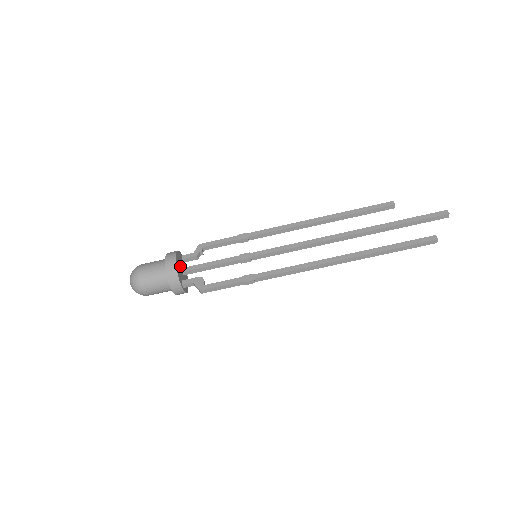
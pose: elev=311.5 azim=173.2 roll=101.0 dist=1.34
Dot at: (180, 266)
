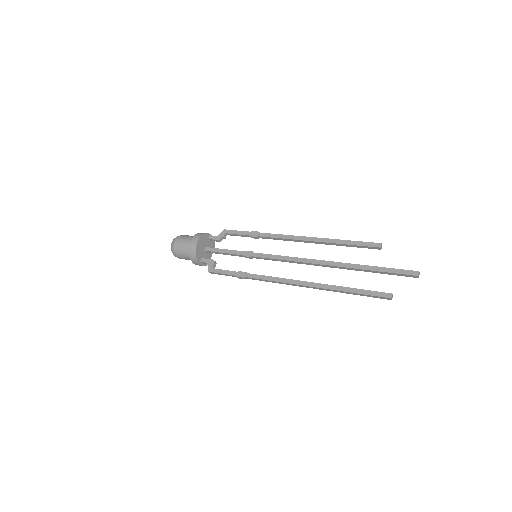
Dot at: (203, 246)
